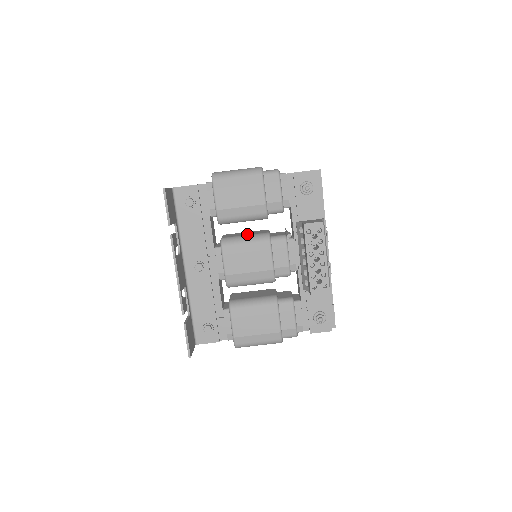
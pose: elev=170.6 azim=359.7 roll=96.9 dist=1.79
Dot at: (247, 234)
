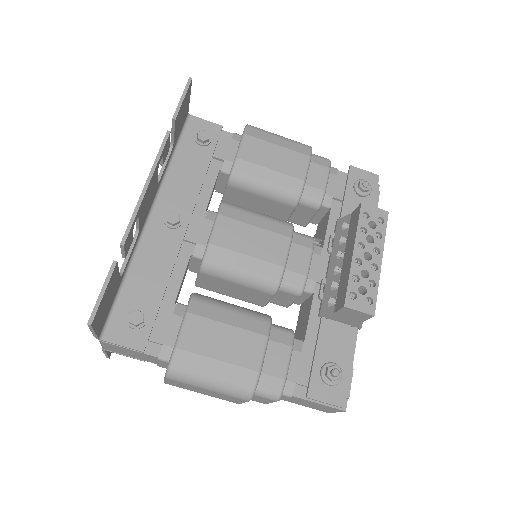
Dot at: occluded
